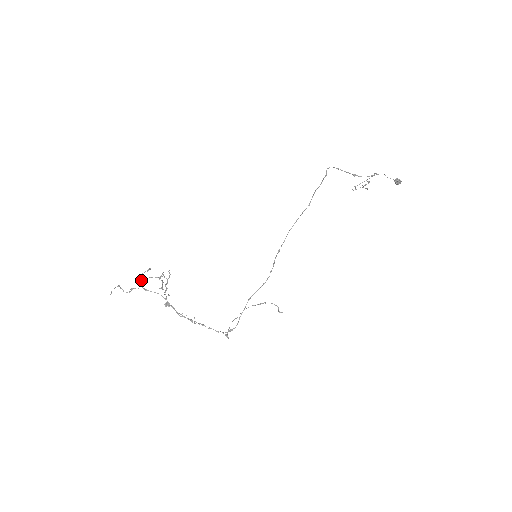
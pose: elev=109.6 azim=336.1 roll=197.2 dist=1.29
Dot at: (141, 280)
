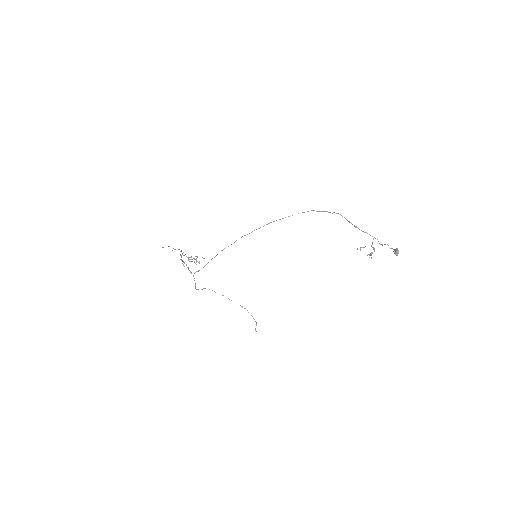
Dot at: occluded
